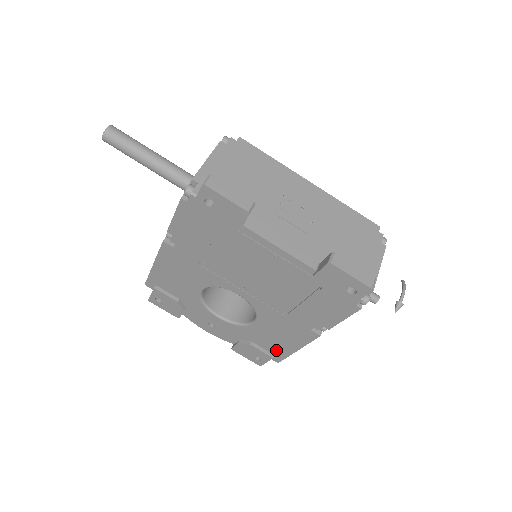
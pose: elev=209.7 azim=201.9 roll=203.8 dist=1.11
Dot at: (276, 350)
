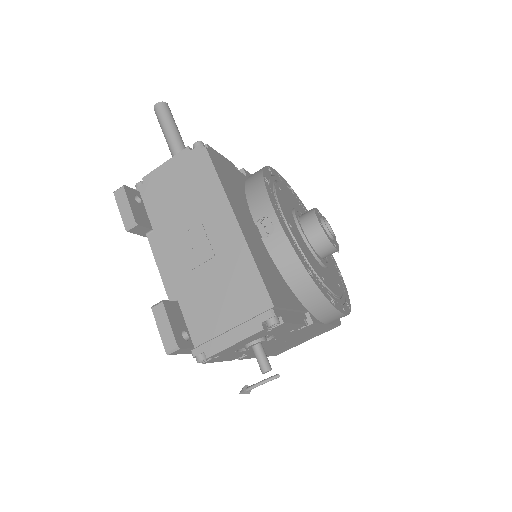
Dot at: occluded
